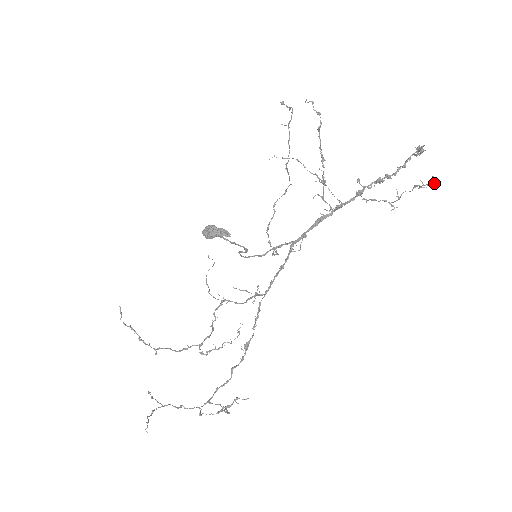
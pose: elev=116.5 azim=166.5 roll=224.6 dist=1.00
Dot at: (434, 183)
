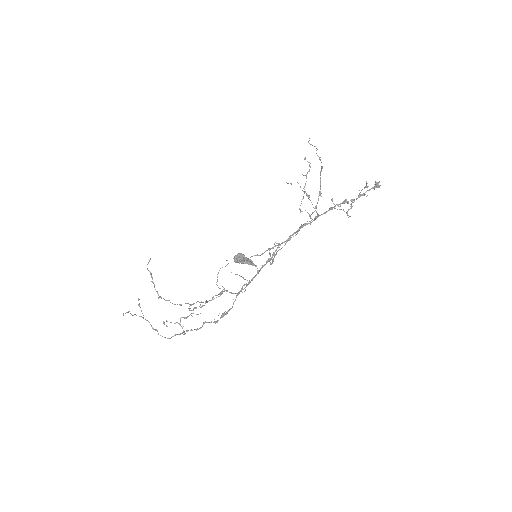
Dot at: (367, 186)
